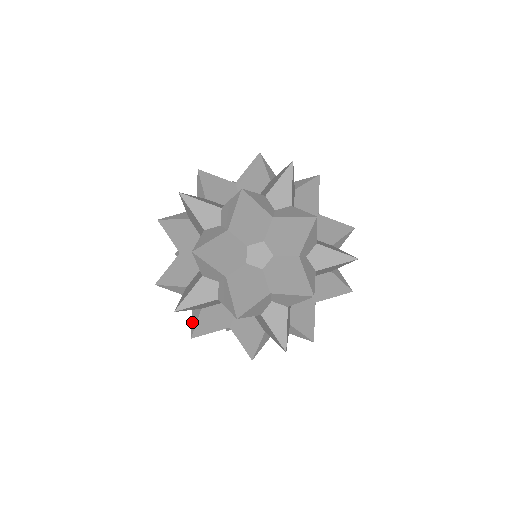
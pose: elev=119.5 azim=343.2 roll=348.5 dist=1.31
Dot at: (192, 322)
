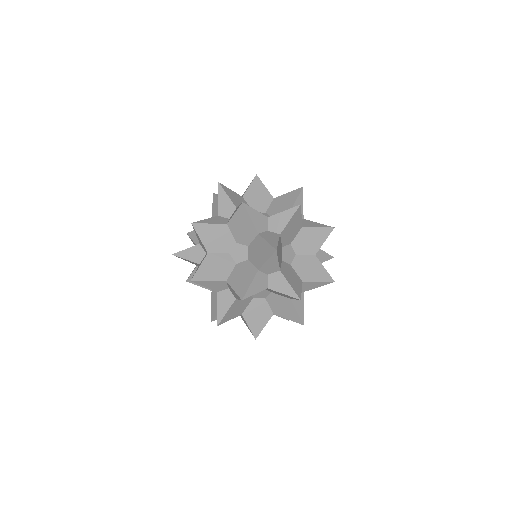
Dot at: (192, 271)
